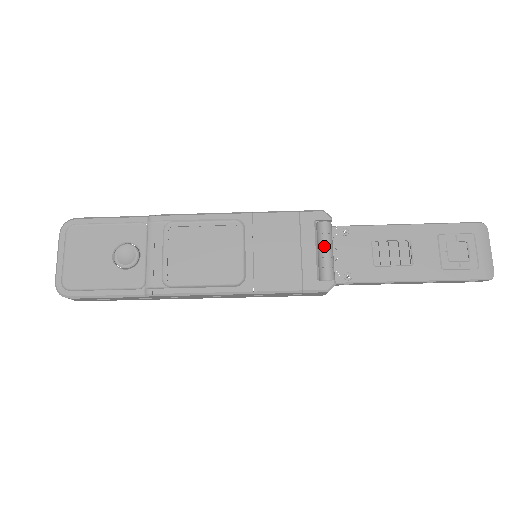
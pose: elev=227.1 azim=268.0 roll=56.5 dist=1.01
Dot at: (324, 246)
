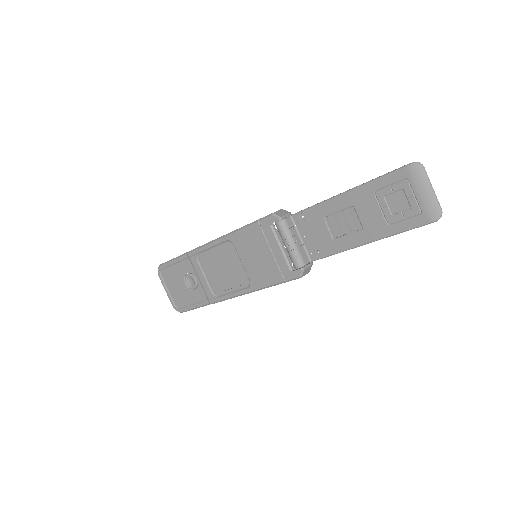
Dot at: (285, 243)
